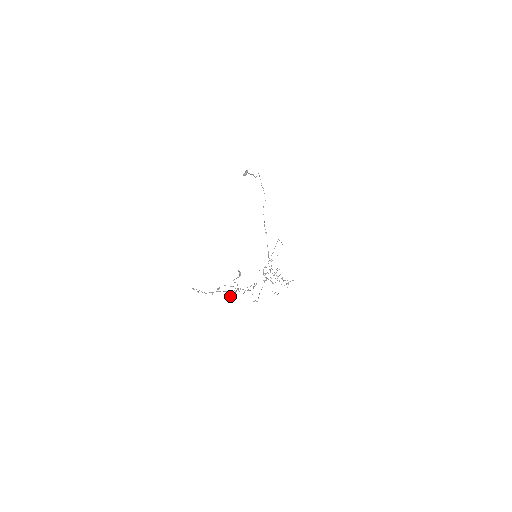
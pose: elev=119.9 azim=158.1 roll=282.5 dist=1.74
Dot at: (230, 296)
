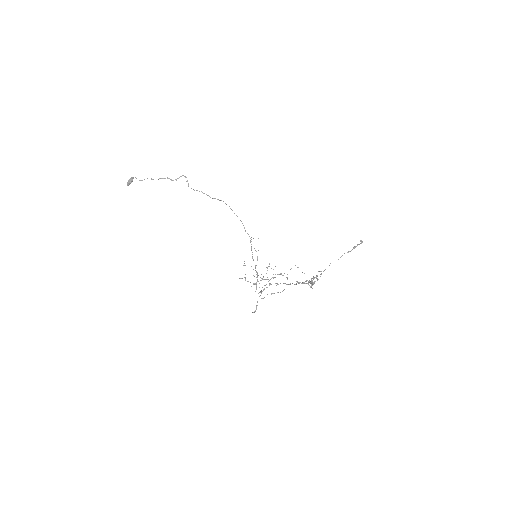
Dot at: occluded
